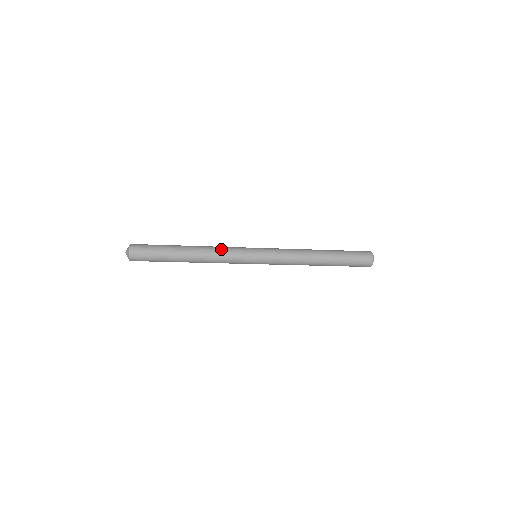
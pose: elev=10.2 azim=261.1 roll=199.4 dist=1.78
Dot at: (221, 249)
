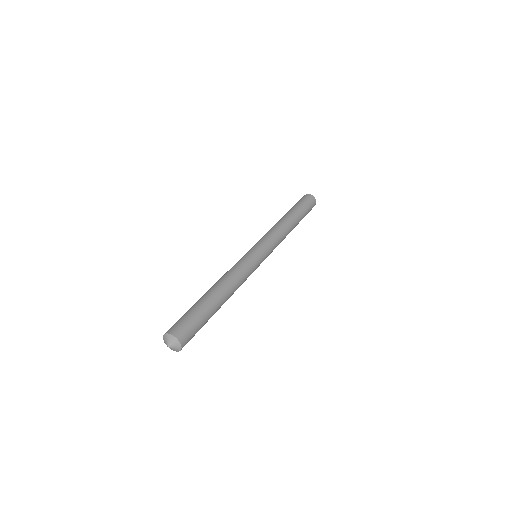
Dot at: (242, 275)
